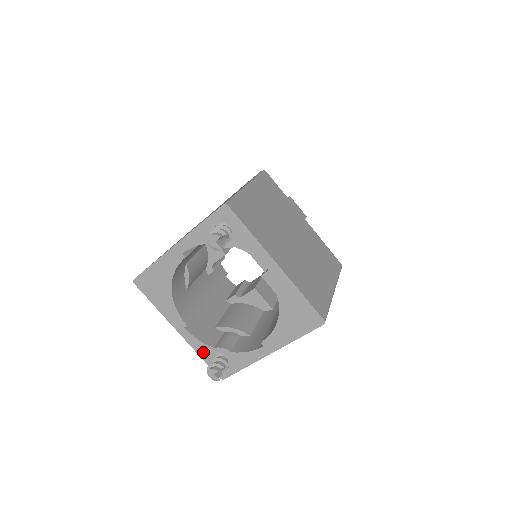
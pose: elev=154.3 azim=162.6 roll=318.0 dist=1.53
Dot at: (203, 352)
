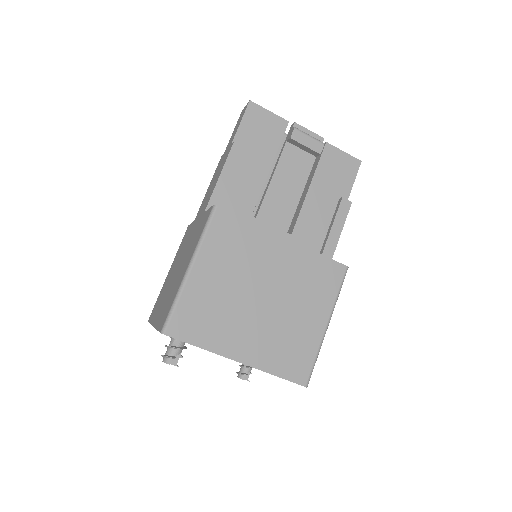
Dot at: occluded
